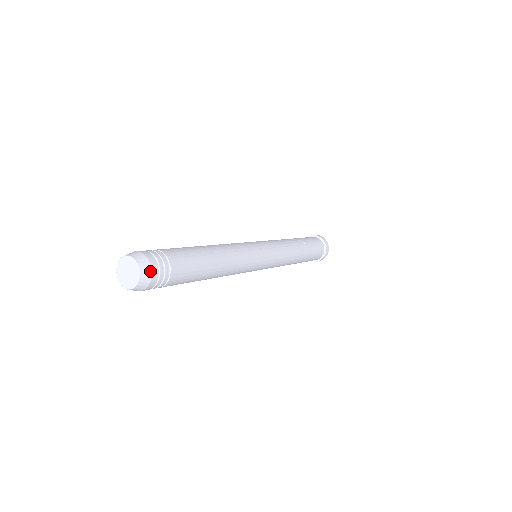
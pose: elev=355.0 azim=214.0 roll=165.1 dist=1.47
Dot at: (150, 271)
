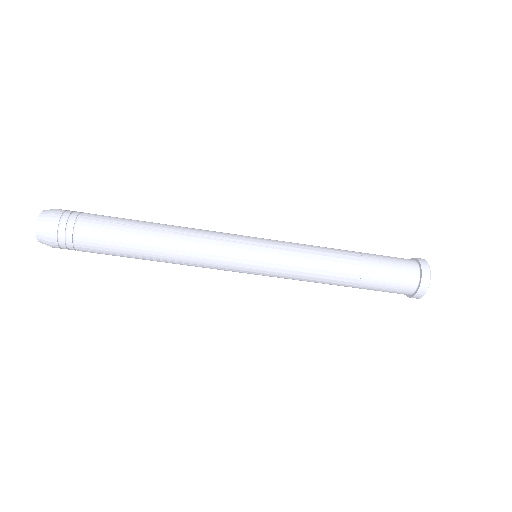
Dot at: (51, 213)
